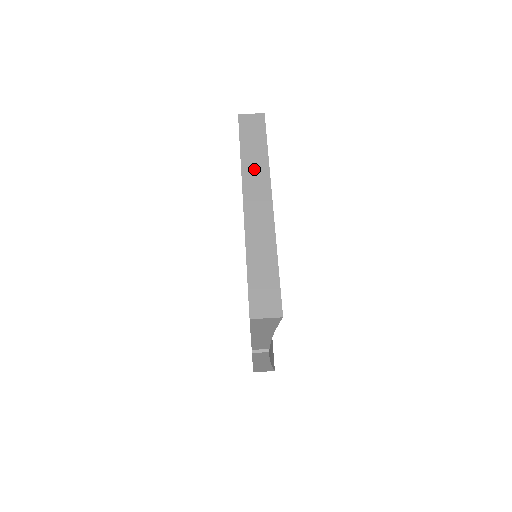
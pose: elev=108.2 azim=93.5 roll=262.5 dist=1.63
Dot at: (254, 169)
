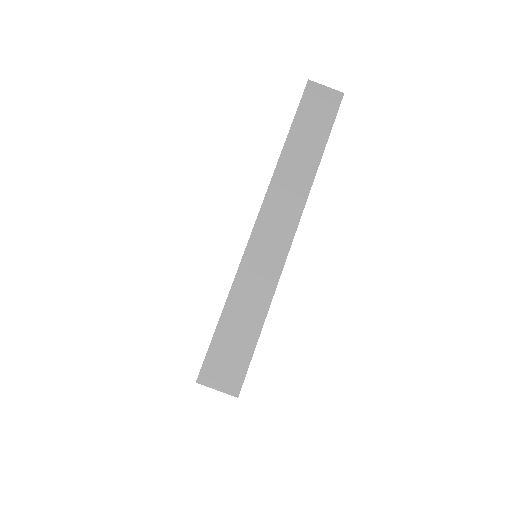
Dot at: (293, 172)
